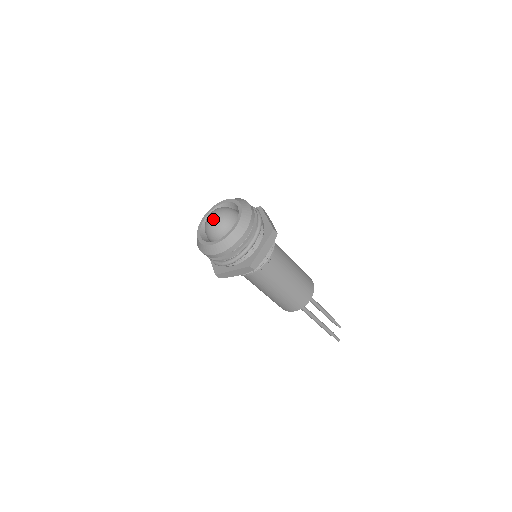
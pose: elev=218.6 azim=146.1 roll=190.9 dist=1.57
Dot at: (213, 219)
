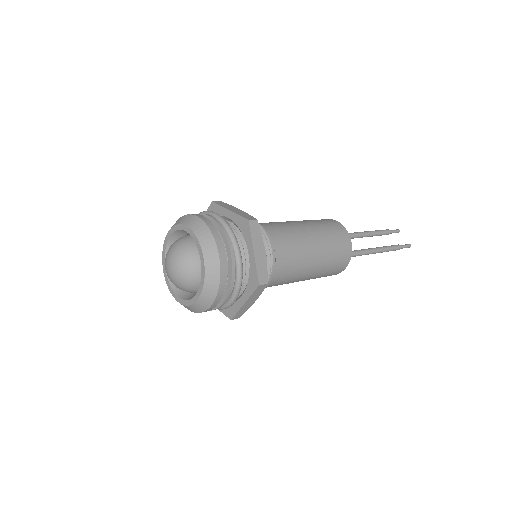
Dot at: (172, 271)
